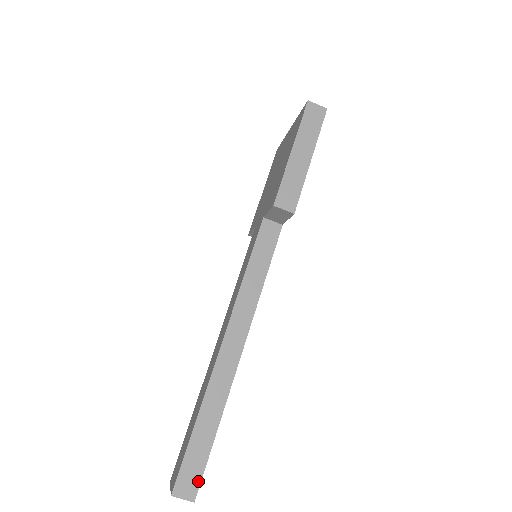
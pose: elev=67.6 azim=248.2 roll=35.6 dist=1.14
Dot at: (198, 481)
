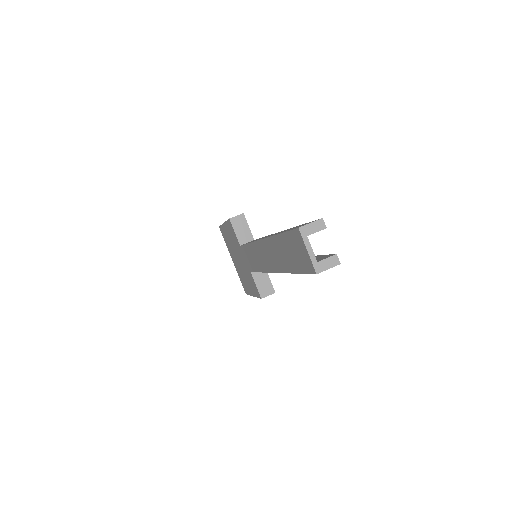
Dot at: occluded
